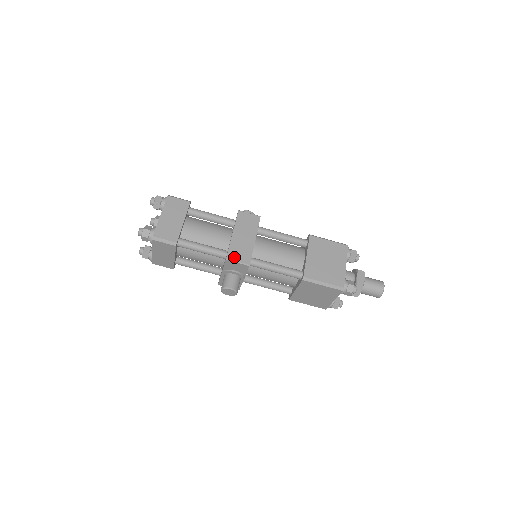
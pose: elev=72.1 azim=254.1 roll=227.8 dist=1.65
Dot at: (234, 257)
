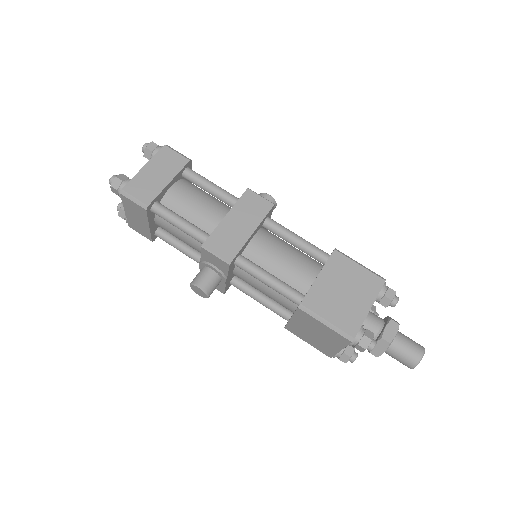
Dot at: (213, 247)
